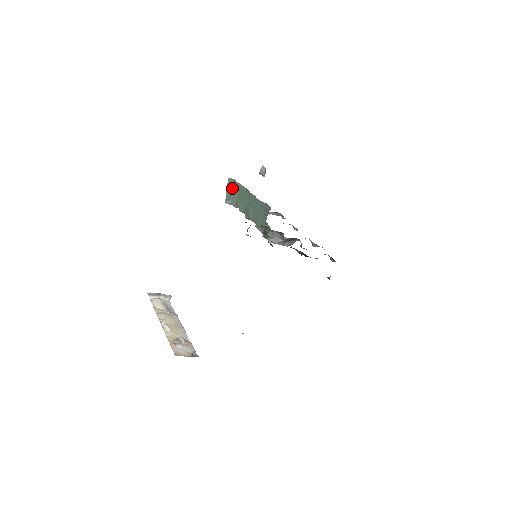
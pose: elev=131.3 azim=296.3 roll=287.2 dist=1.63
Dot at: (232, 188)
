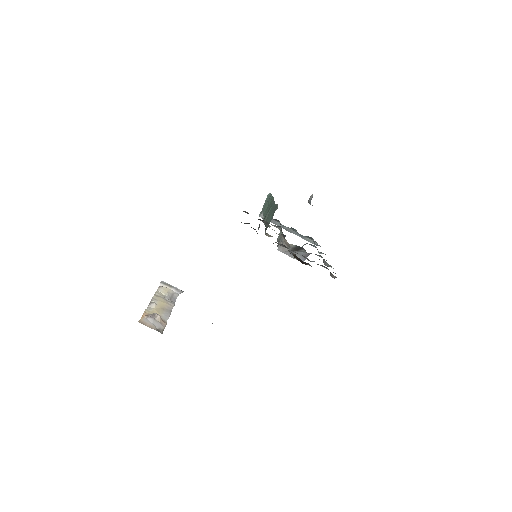
Dot at: (267, 201)
